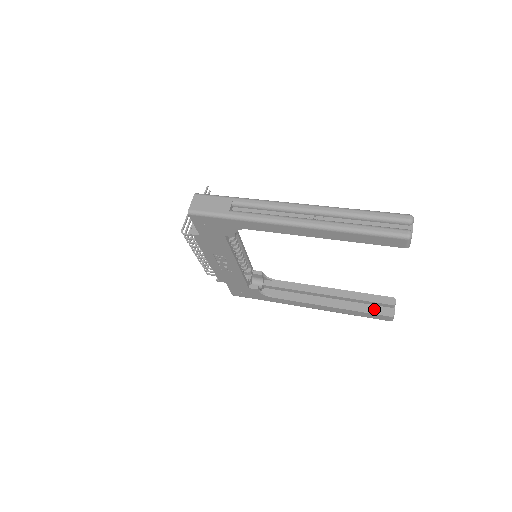
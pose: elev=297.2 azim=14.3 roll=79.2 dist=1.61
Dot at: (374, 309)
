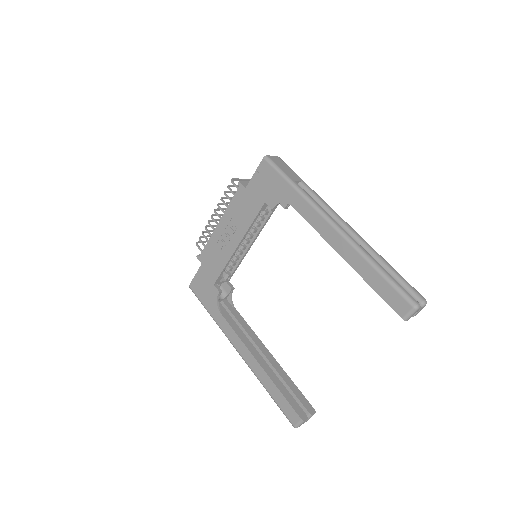
Dot at: (292, 400)
